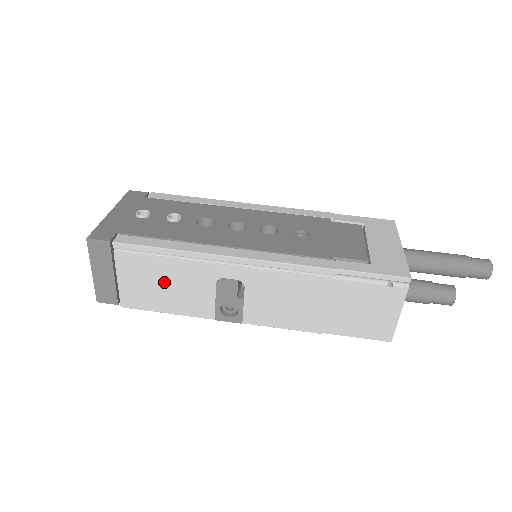
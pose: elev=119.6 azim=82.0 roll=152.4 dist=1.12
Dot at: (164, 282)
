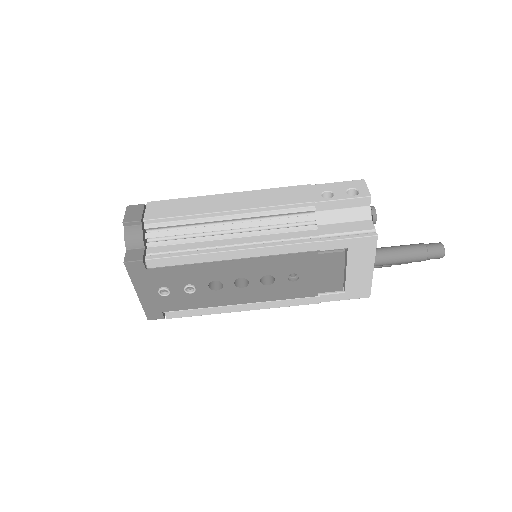
Dot at: occluded
